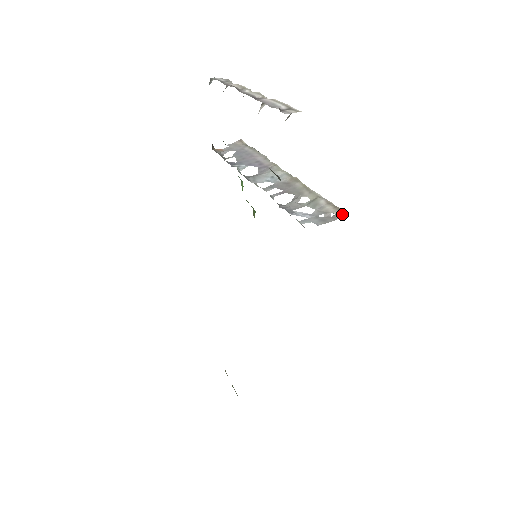
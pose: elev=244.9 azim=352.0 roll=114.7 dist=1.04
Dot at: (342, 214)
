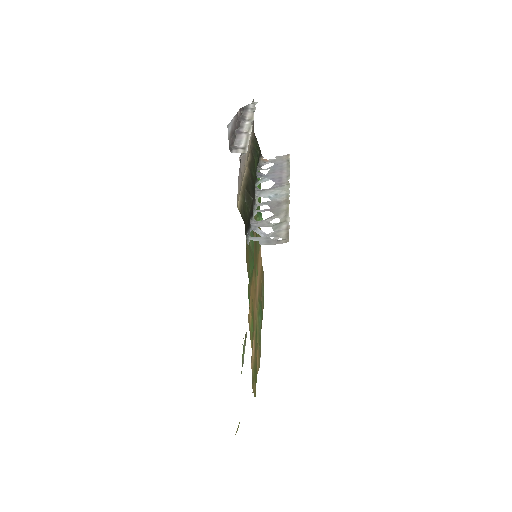
Dot at: (285, 241)
